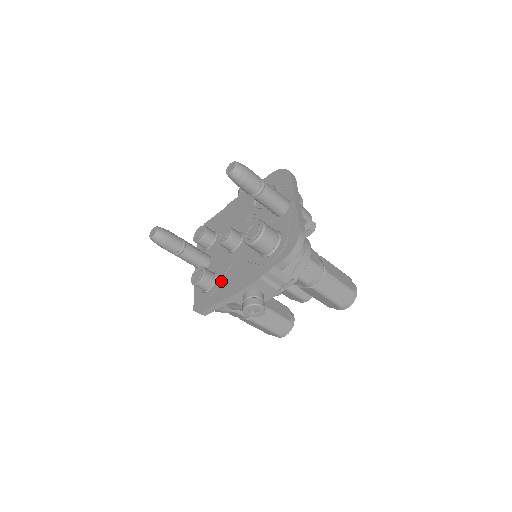
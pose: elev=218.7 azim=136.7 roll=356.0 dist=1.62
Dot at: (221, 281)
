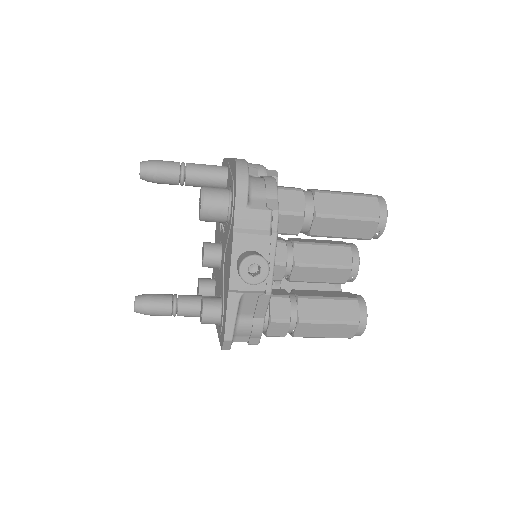
Dot at: (223, 292)
